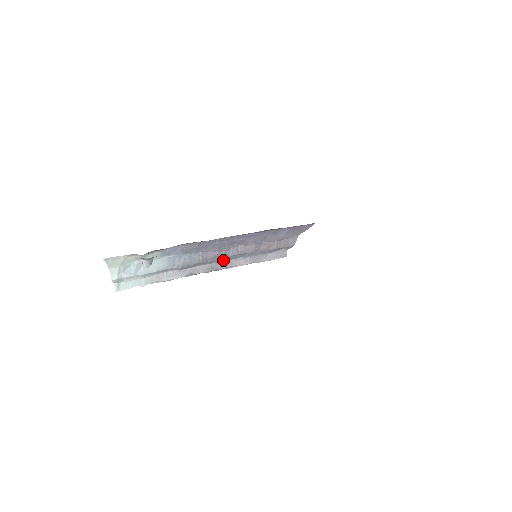
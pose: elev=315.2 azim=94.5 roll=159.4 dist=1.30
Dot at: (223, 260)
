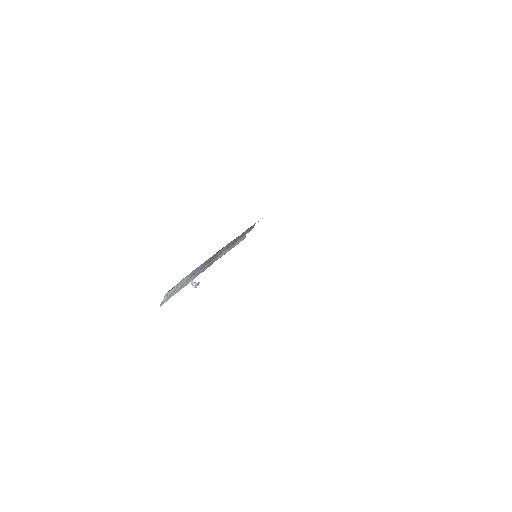
Dot at: (216, 256)
